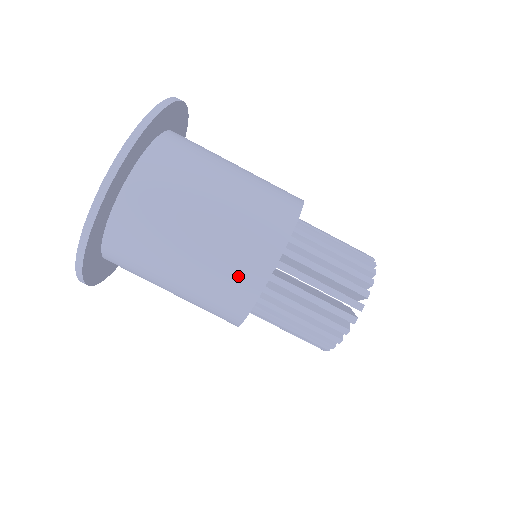
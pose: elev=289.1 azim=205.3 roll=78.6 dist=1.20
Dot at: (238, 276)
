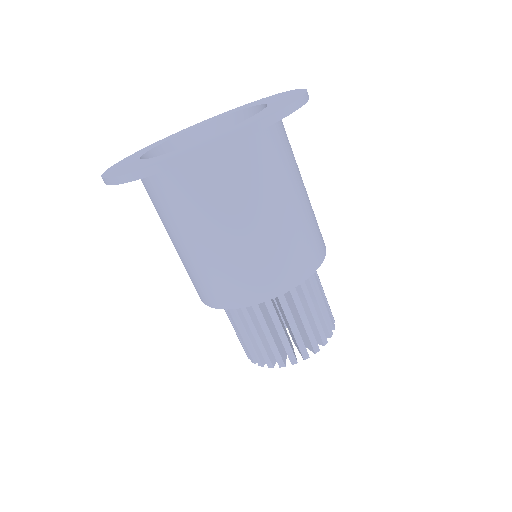
Dot at: (298, 257)
